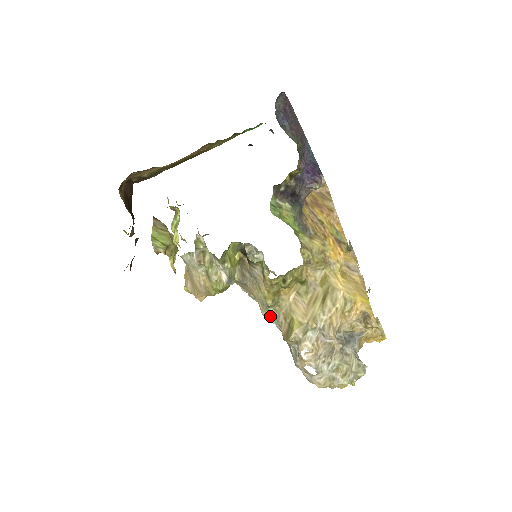
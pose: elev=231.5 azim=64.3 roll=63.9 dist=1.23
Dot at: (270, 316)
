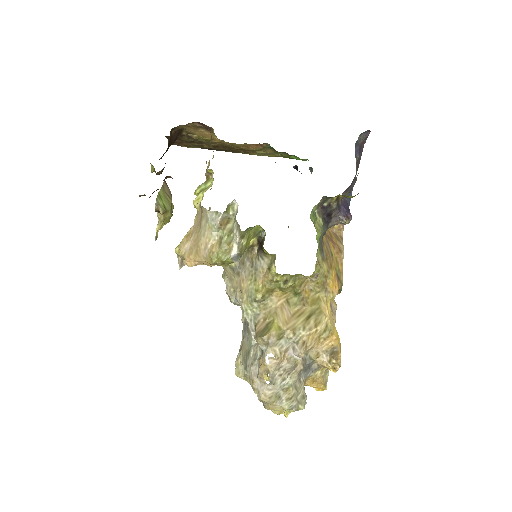
Dot at: (249, 311)
